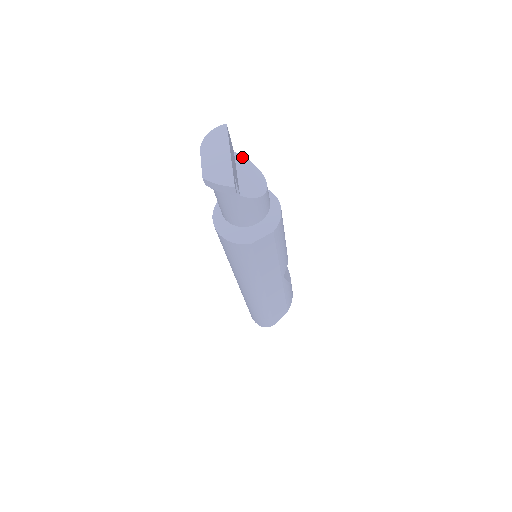
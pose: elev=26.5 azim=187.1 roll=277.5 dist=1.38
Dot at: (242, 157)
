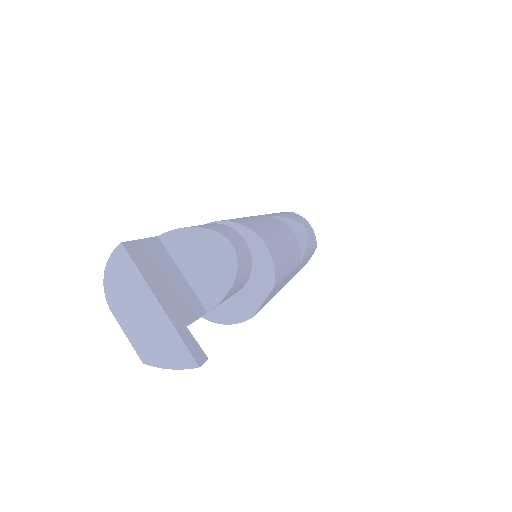
Dot at: (174, 233)
